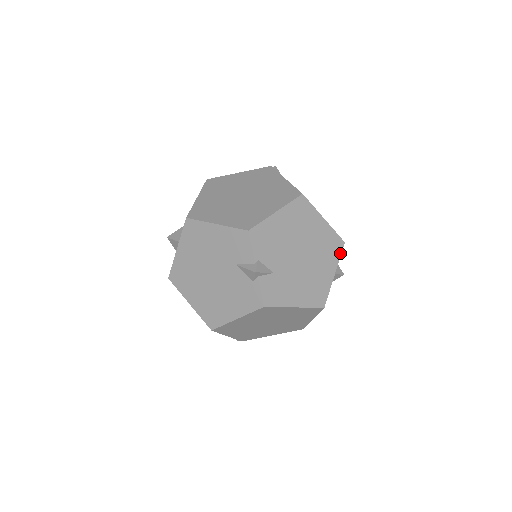
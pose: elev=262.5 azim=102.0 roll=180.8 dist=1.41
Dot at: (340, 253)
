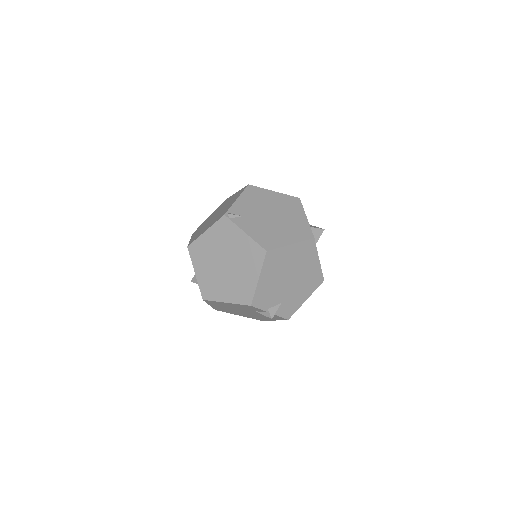
Dot at: (315, 246)
